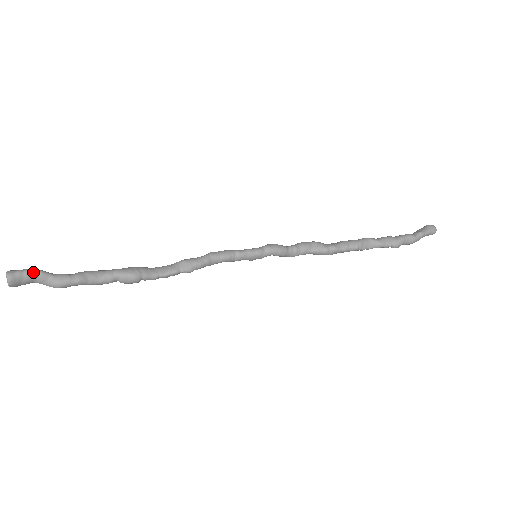
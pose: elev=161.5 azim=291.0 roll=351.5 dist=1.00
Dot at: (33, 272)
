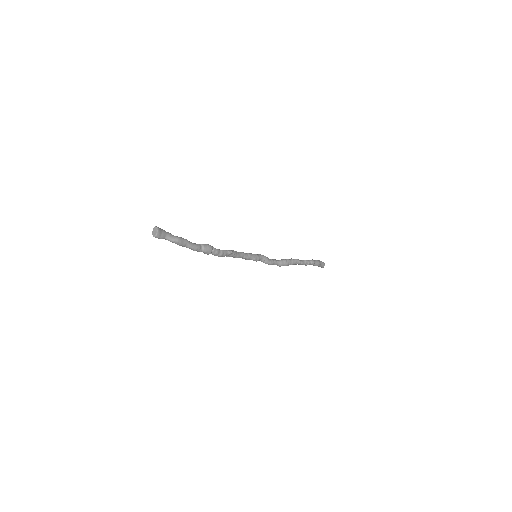
Dot at: (165, 231)
